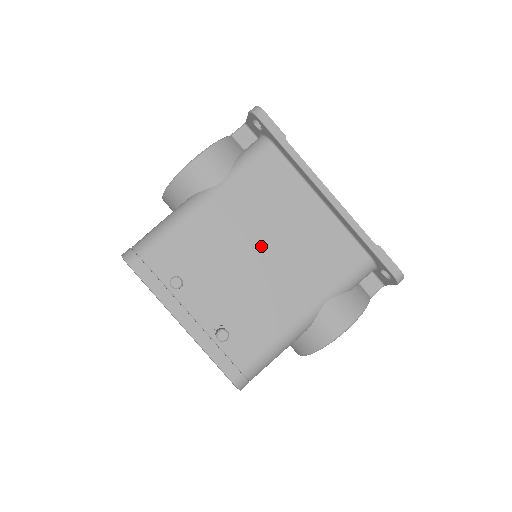
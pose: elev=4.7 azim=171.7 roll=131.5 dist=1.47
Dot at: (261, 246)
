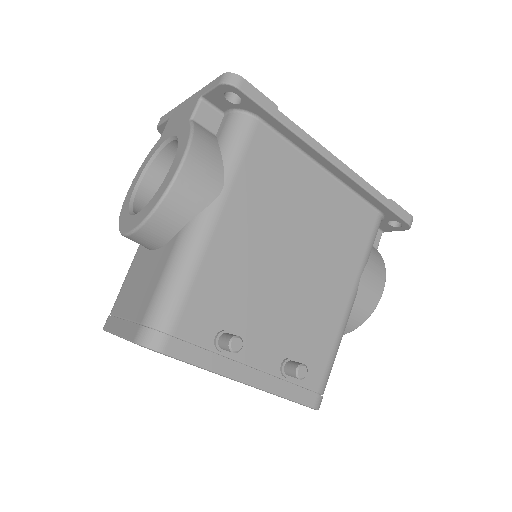
Dot at: (289, 250)
